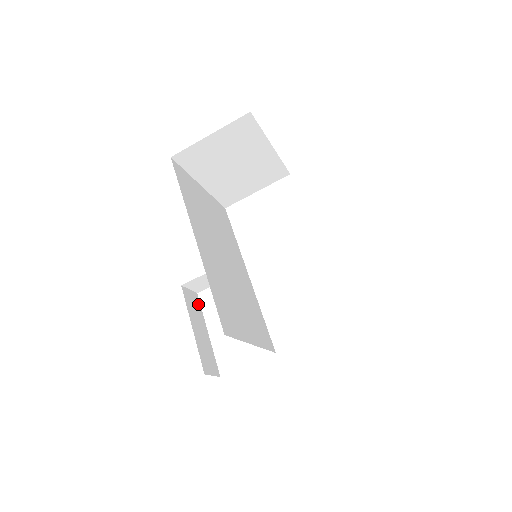
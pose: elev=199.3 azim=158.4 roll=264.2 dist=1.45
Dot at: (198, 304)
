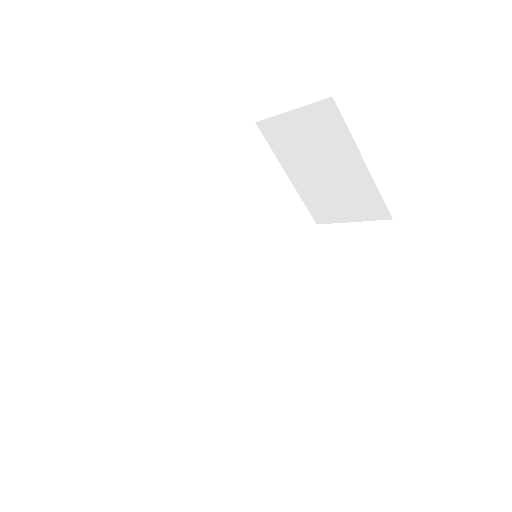
Dot at: occluded
